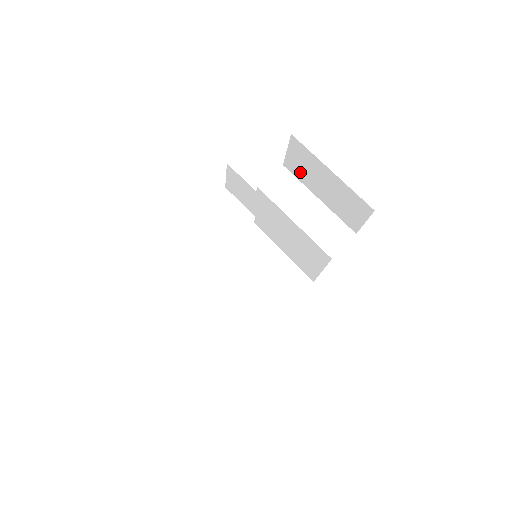
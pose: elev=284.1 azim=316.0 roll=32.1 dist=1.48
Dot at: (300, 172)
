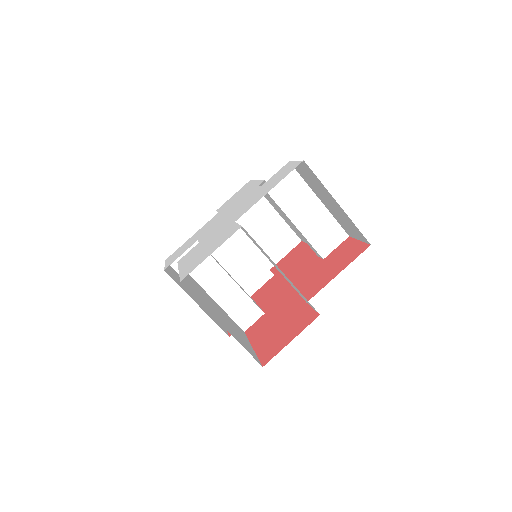
Dot at: (306, 178)
